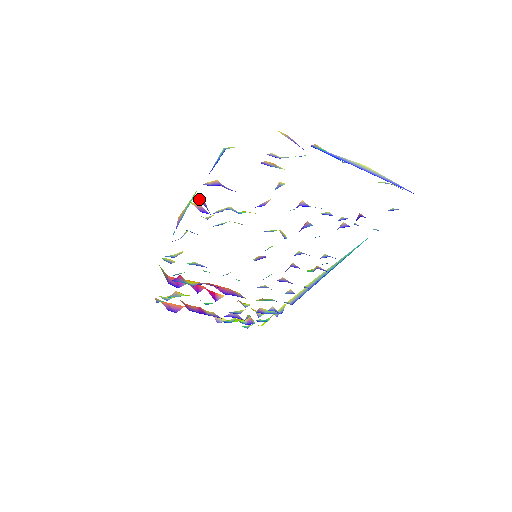
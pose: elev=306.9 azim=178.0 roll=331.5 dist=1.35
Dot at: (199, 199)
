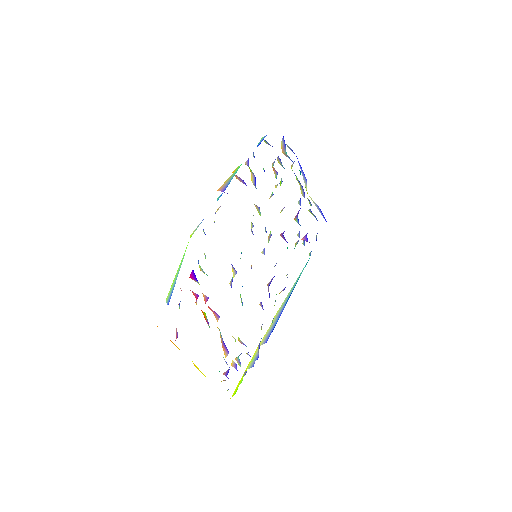
Dot at: occluded
